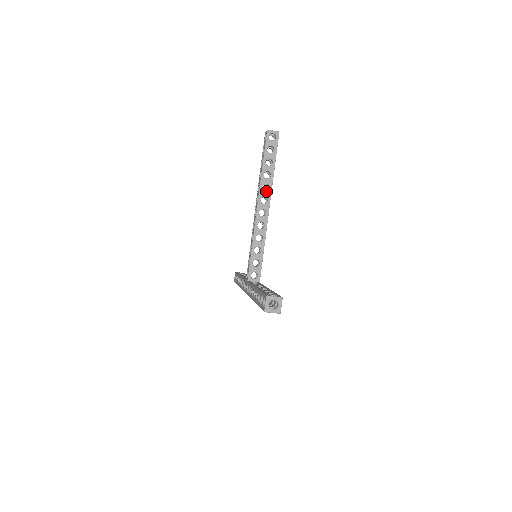
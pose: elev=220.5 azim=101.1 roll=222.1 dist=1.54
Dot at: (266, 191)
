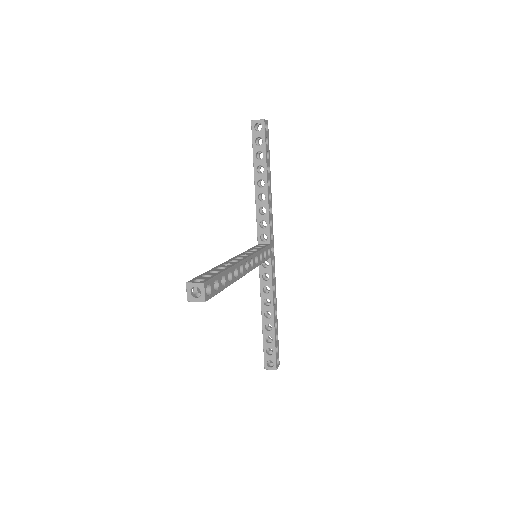
Dot at: occluded
